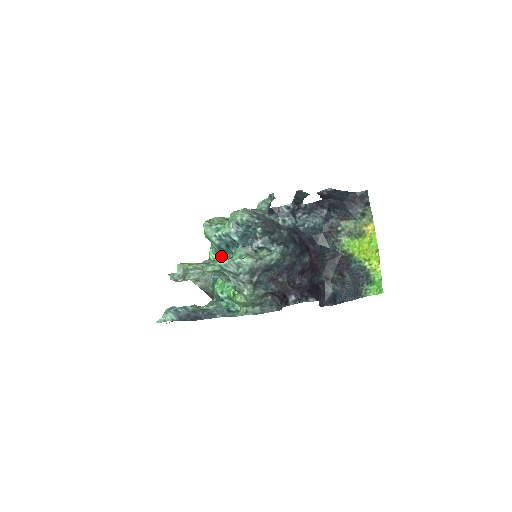
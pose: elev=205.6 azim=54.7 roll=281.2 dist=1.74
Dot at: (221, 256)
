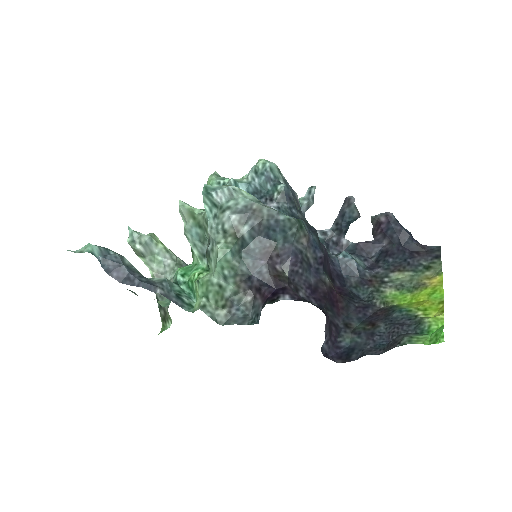
Dot at: occluded
